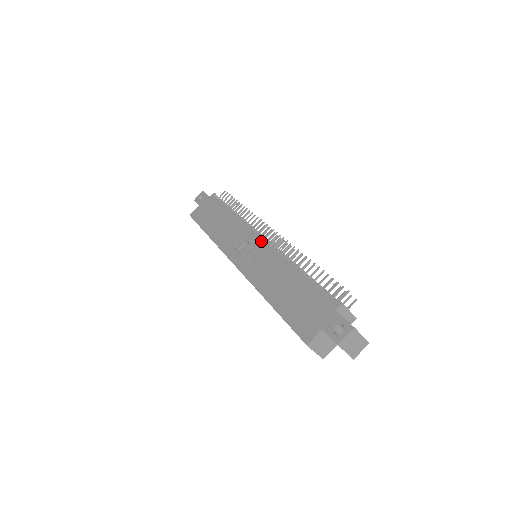
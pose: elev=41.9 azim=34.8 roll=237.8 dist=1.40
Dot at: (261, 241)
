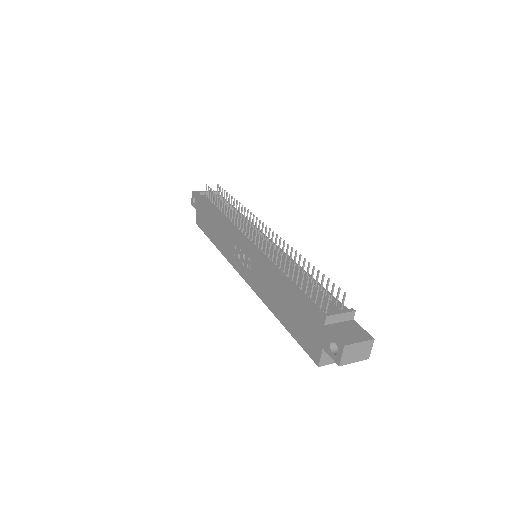
Dot at: (248, 247)
